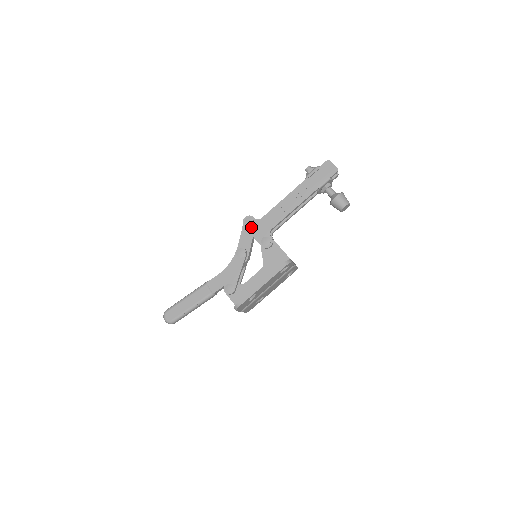
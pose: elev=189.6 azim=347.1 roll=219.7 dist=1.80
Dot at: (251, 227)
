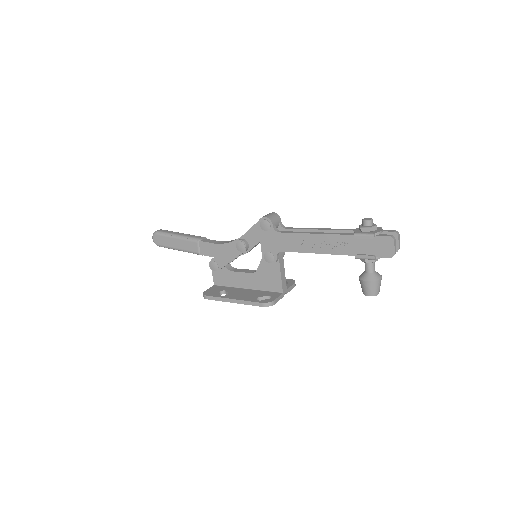
Dot at: (264, 232)
